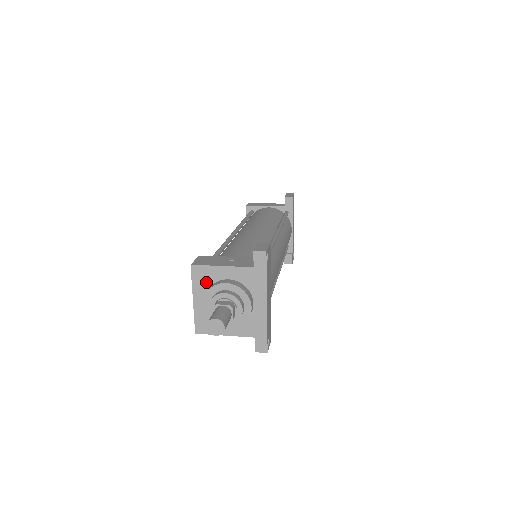
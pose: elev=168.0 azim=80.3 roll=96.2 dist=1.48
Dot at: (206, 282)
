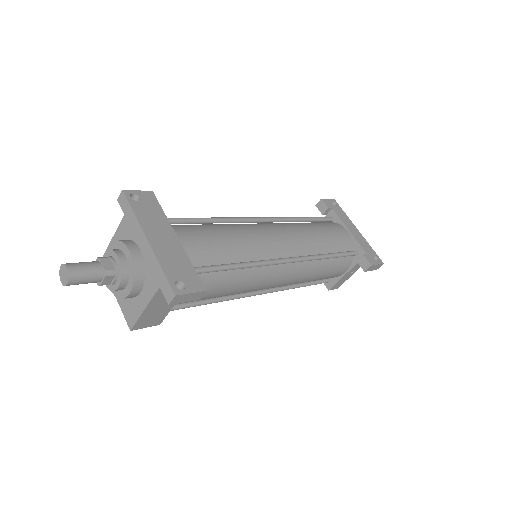
Dot at: occluded
